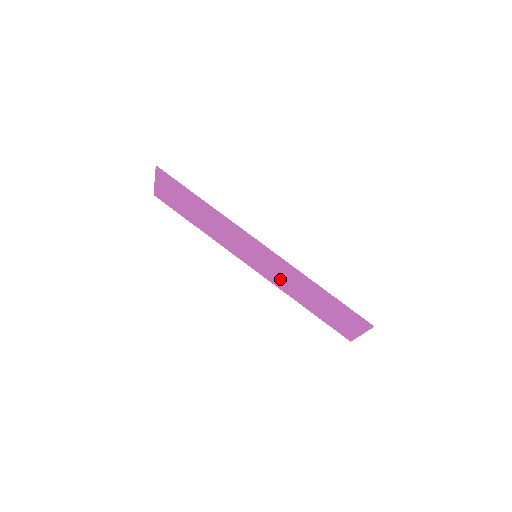
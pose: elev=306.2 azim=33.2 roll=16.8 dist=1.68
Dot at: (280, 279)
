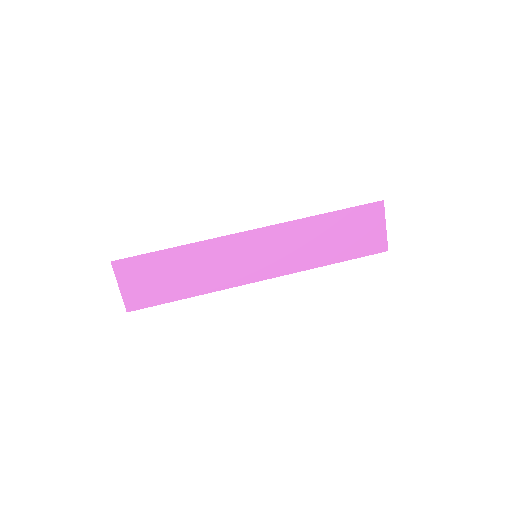
Dot at: (291, 257)
